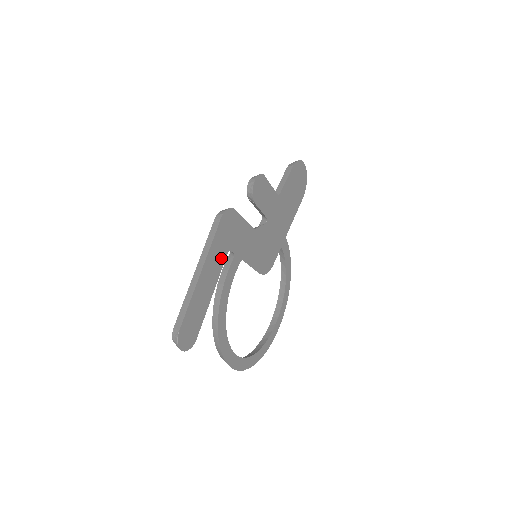
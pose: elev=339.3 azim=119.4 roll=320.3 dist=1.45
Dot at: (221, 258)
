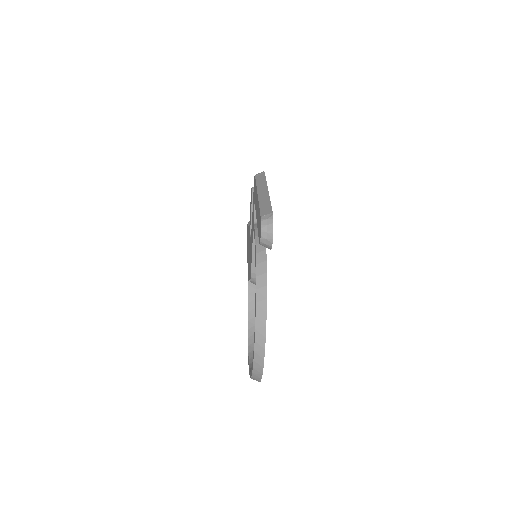
Dot at: occluded
